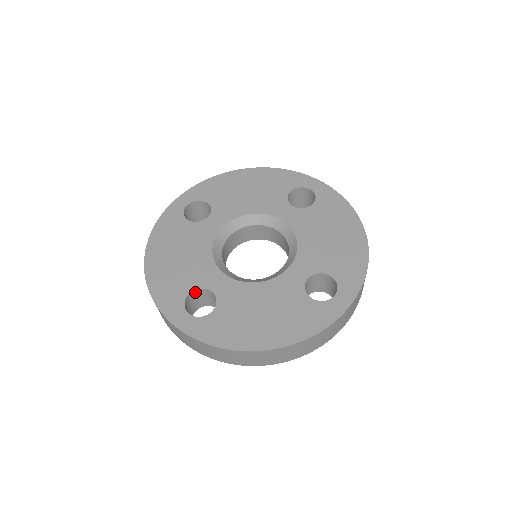
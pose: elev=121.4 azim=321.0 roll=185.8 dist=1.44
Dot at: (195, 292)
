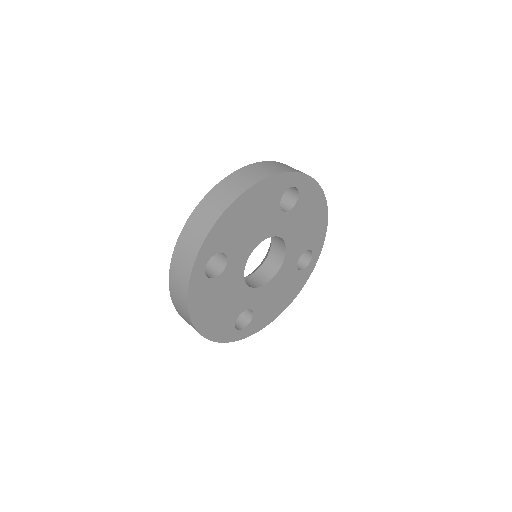
Dot at: occluded
